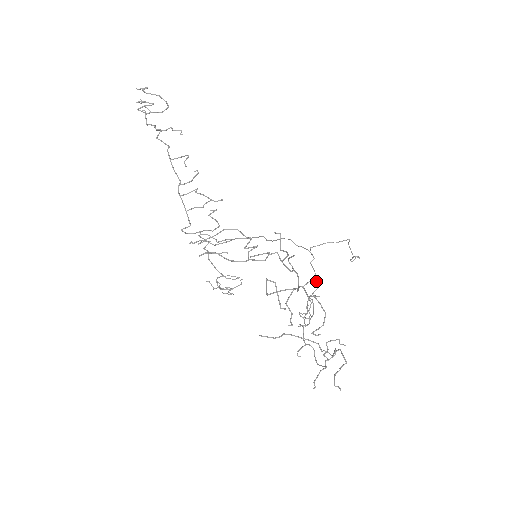
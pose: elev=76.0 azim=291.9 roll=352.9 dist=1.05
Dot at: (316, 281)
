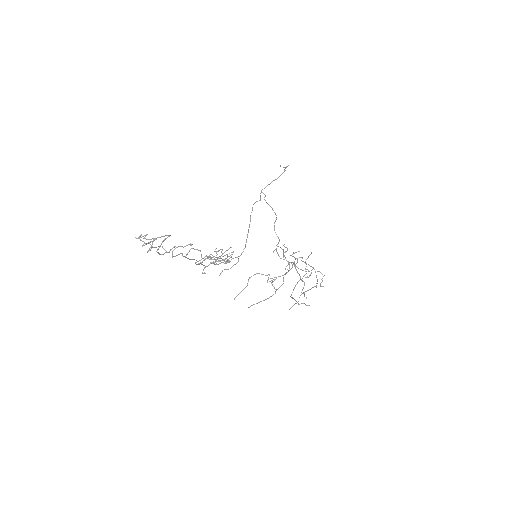
Dot at: occluded
